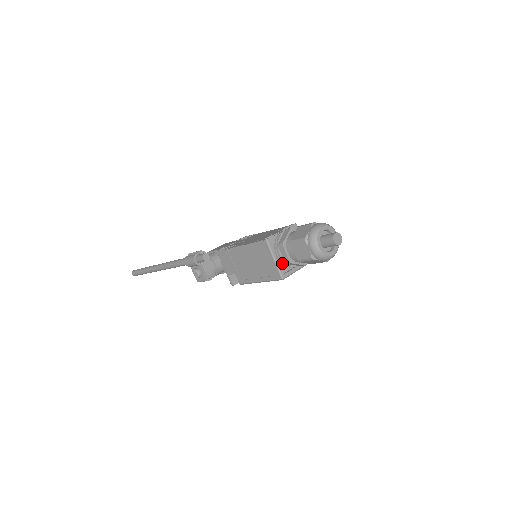
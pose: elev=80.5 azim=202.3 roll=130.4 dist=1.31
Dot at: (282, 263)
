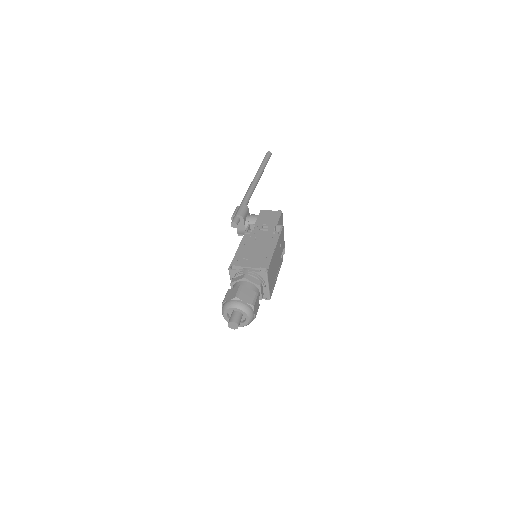
Dot at: occluded
